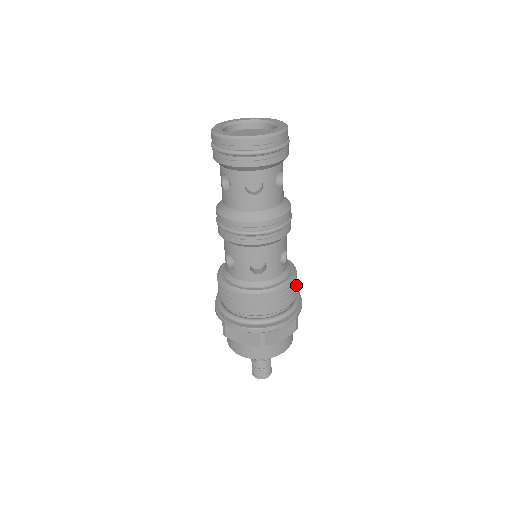
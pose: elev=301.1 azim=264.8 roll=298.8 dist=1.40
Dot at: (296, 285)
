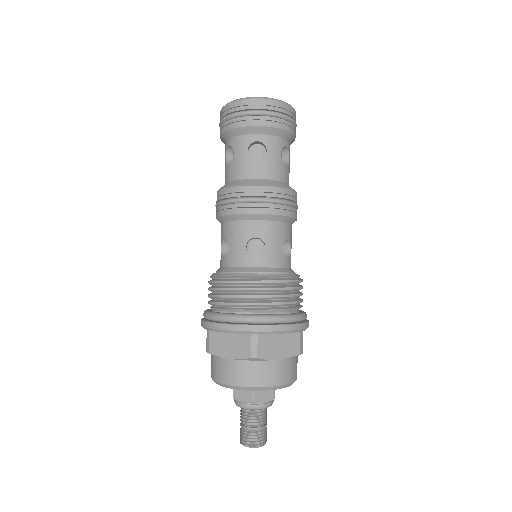
Dot at: (301, 293)
